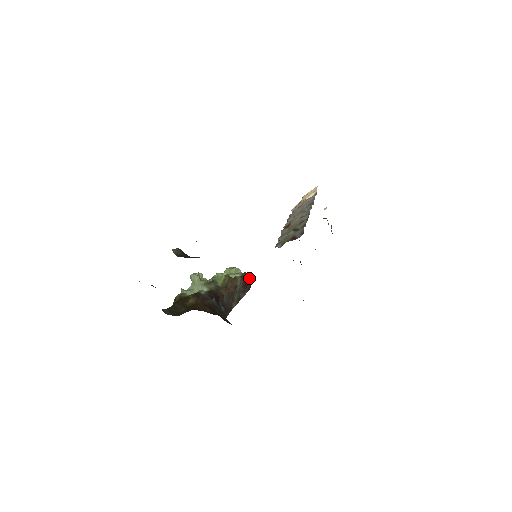
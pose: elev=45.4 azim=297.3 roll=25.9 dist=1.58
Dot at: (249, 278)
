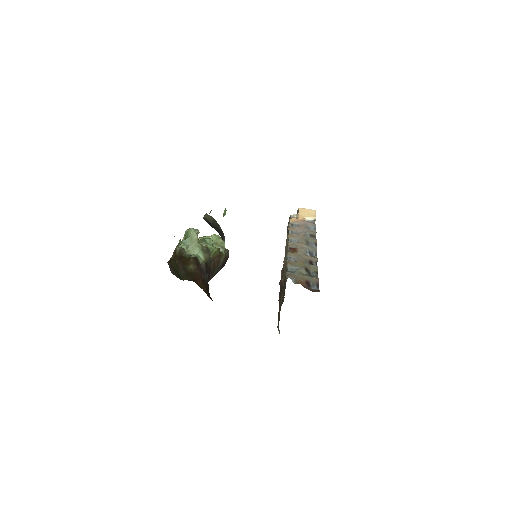
Dot at: (228, 257)
